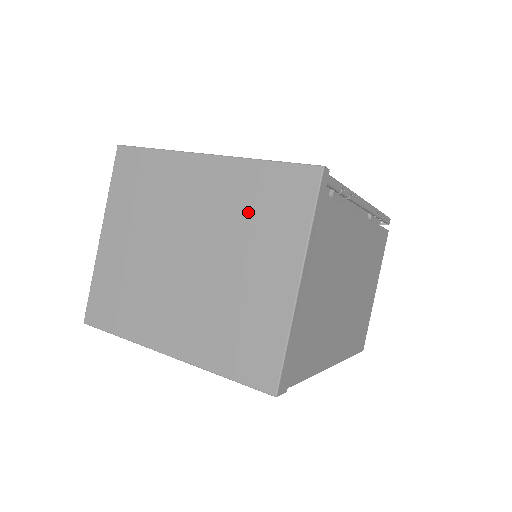
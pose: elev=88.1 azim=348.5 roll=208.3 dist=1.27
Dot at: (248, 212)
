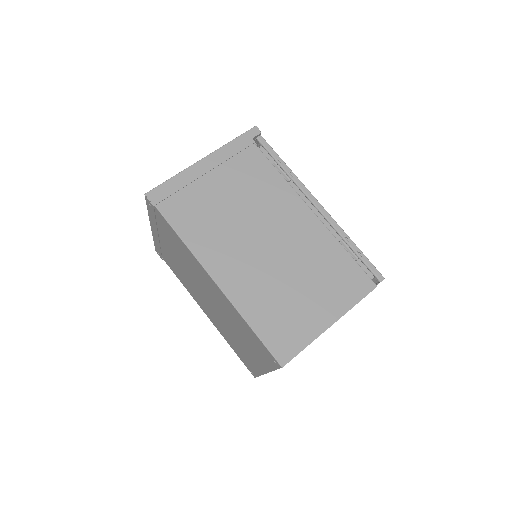
Dot at: occluded
